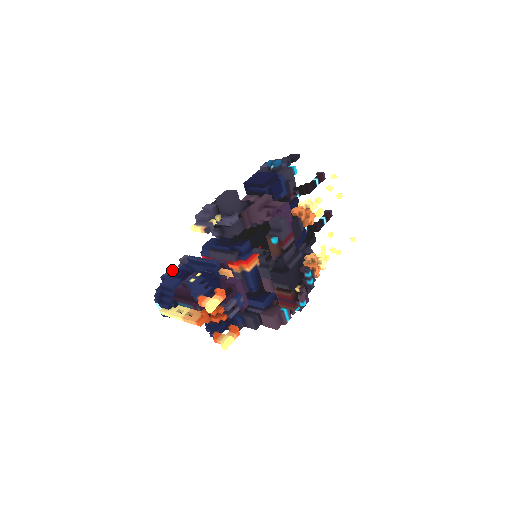
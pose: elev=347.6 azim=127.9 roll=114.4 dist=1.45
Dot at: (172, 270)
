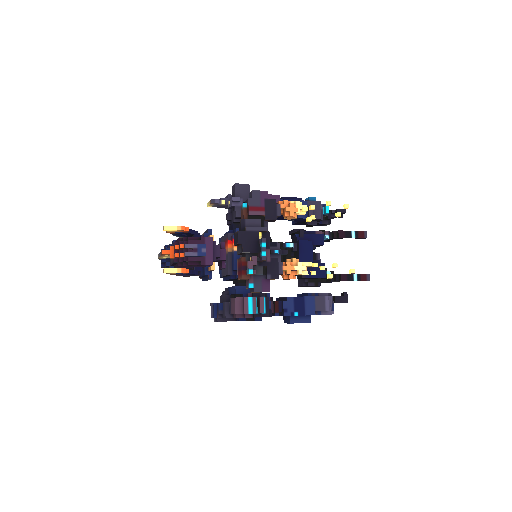
Dot at: occluded
